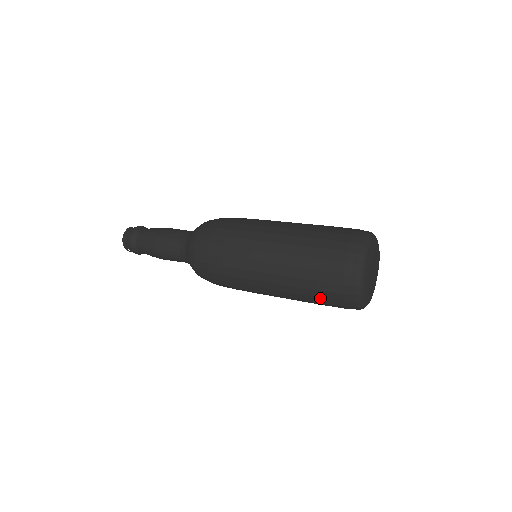
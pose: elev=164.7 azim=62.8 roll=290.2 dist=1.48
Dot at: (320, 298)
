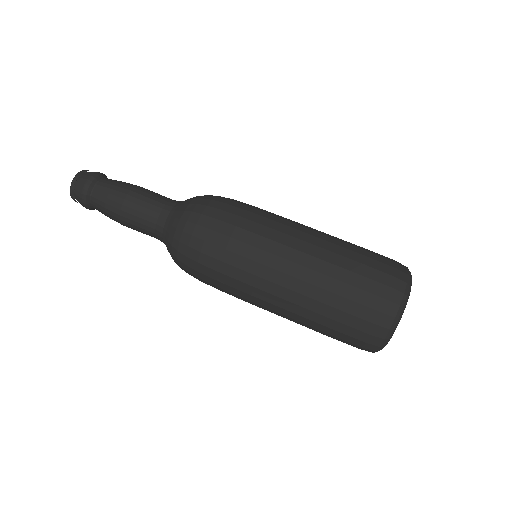
Dot at: occluded
